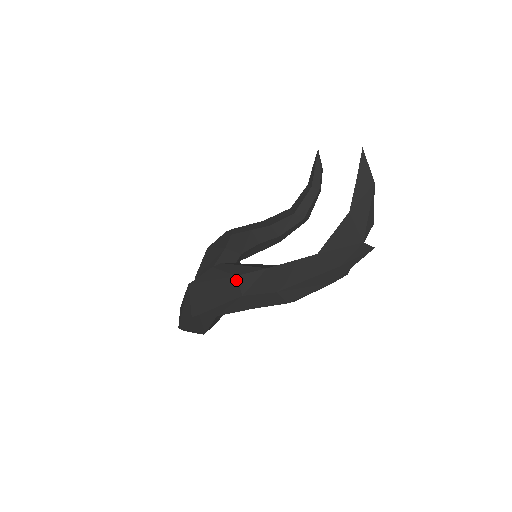
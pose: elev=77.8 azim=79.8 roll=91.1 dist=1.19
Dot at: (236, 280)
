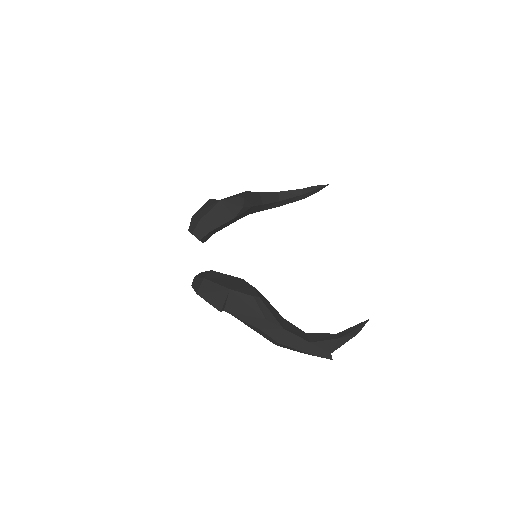
Dot at: (264, 321)
